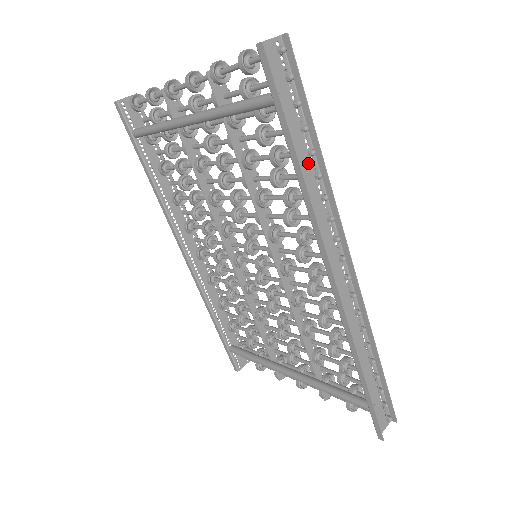
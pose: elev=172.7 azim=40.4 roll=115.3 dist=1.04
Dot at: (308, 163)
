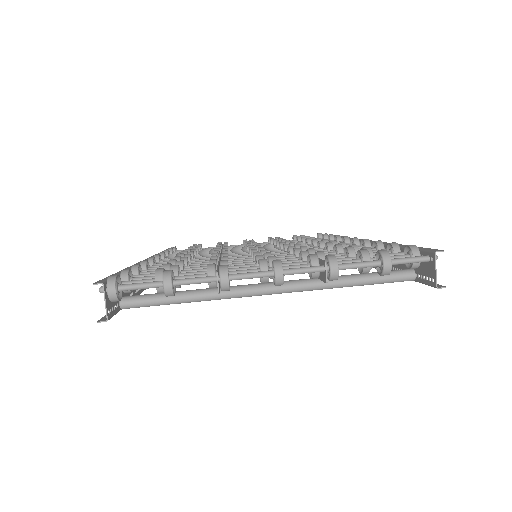
Dot at: occluded
